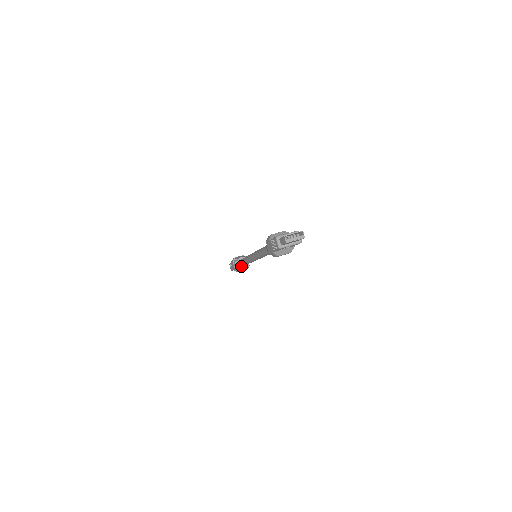
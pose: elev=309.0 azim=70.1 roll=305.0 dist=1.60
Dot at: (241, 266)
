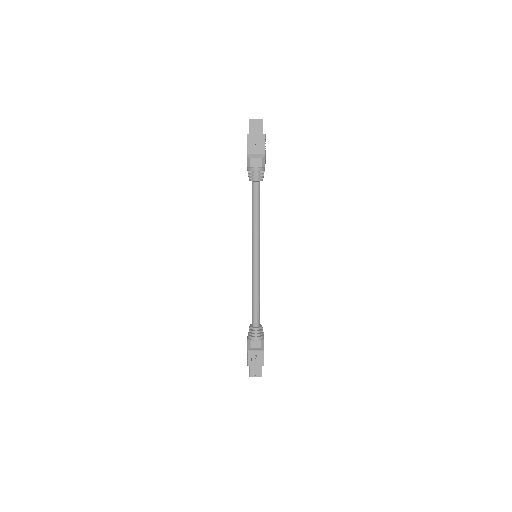
Dot at: (253, 327)
